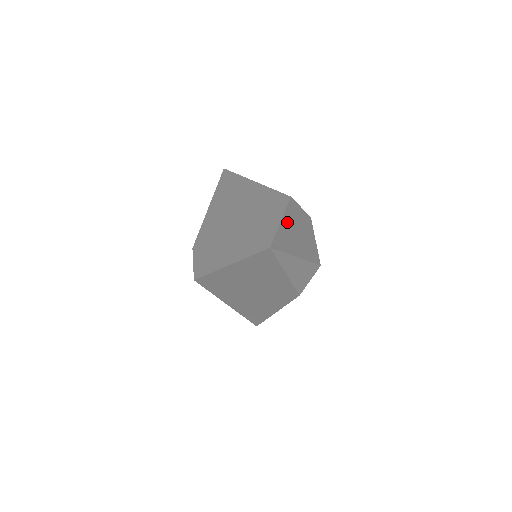
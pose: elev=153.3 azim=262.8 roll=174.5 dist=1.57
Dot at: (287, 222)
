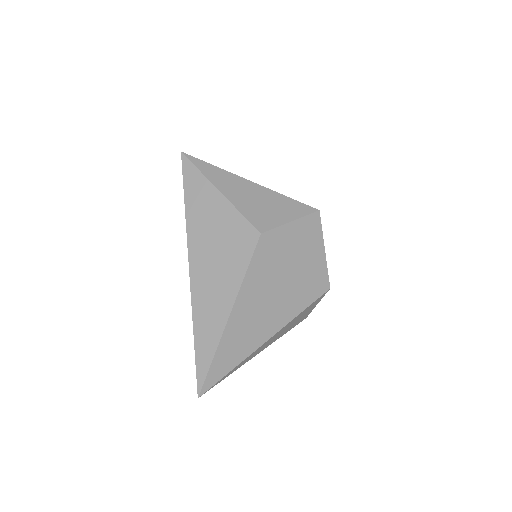
Dot at: (244, 305)
